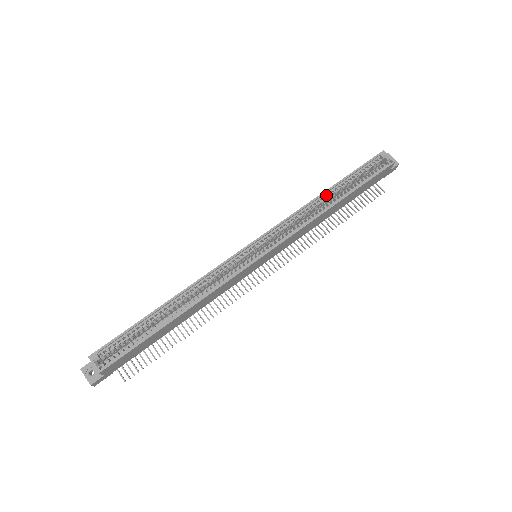
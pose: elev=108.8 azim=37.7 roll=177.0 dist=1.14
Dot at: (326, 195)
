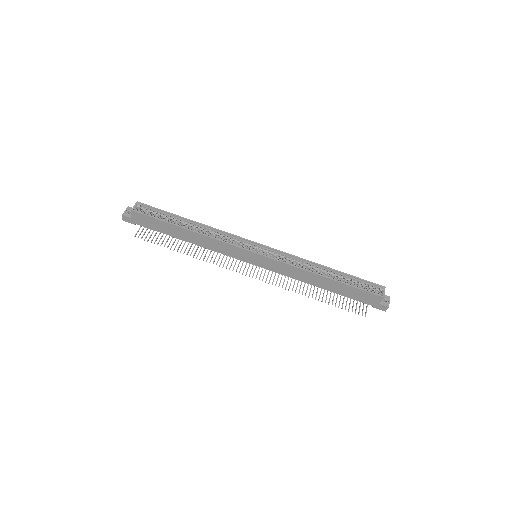
Dot at: (325, 269)
